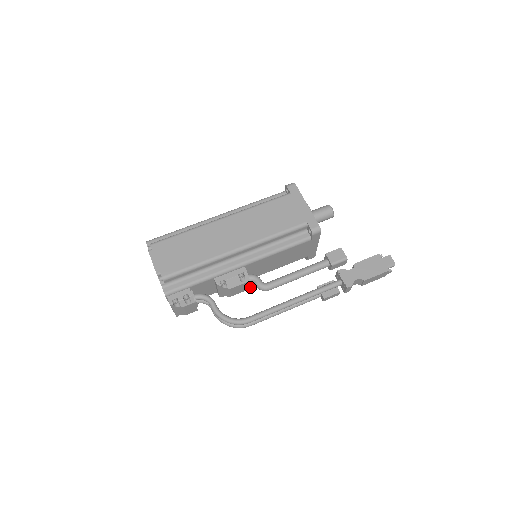
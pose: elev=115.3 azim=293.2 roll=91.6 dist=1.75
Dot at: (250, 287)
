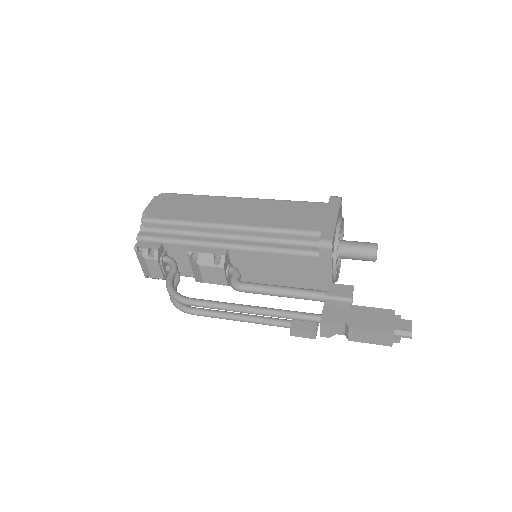
Dot at: (227, 282)
